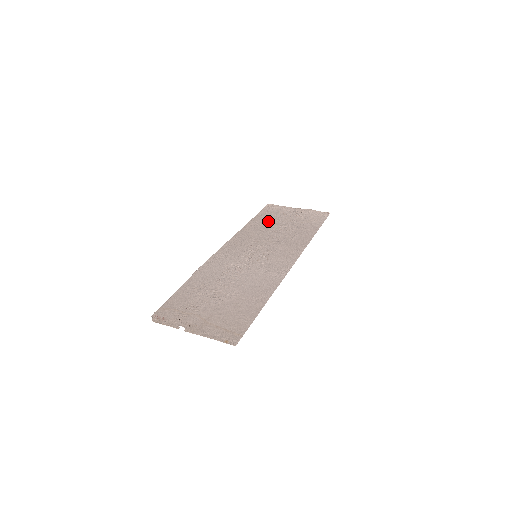
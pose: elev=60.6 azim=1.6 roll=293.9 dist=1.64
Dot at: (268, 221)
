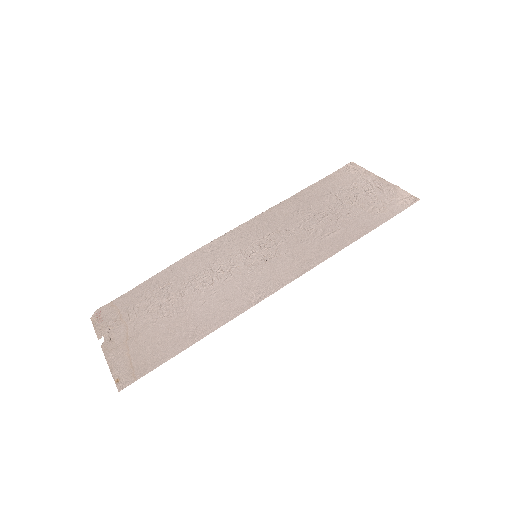
Dot at: (323, 196)
